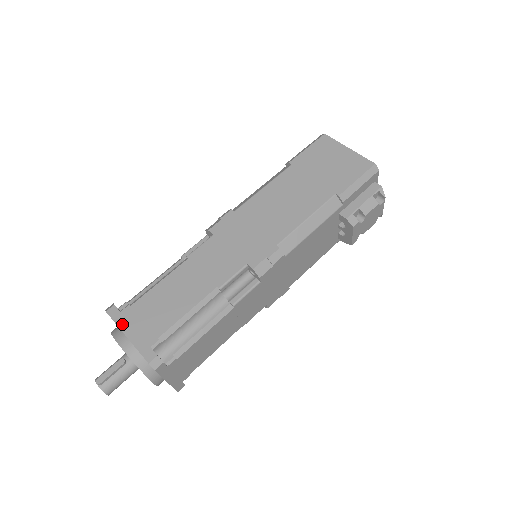
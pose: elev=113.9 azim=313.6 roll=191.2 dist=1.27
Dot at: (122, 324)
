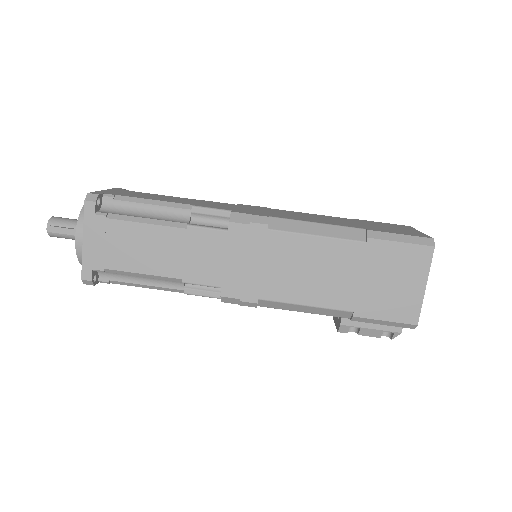
Dot at: (88, 227)
